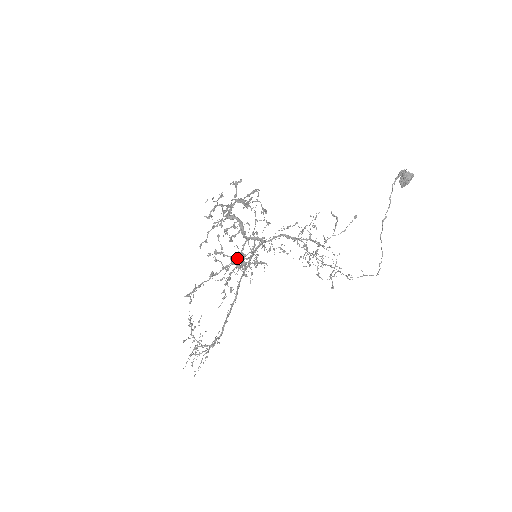
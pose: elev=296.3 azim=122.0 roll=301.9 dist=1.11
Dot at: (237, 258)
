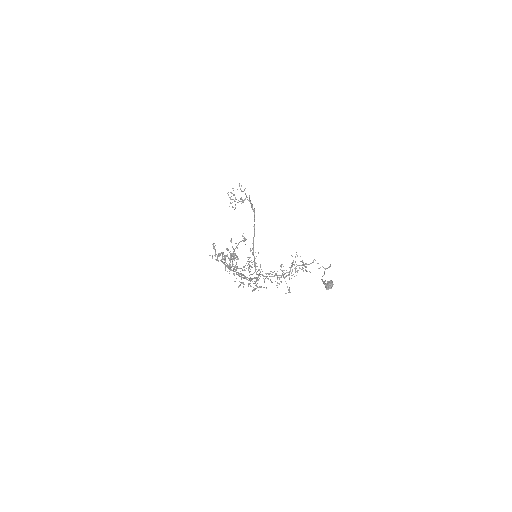
Dot at: occluded
